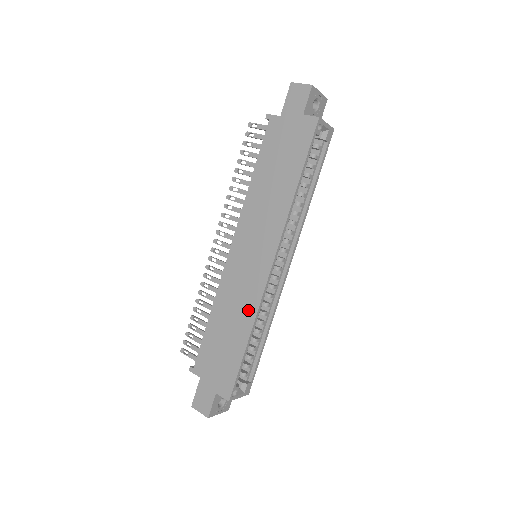
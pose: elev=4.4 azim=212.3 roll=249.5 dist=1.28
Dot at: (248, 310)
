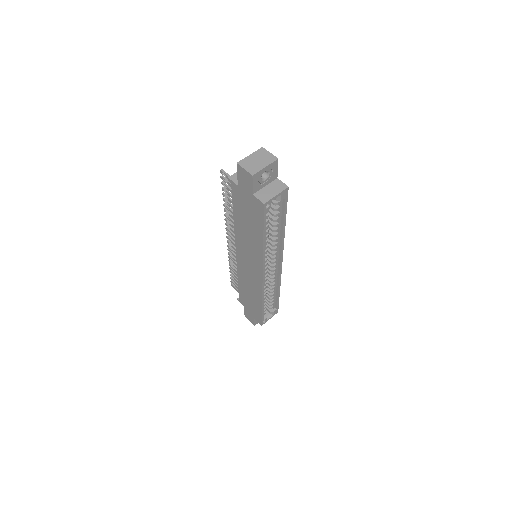
Dot at: (257, 292)
